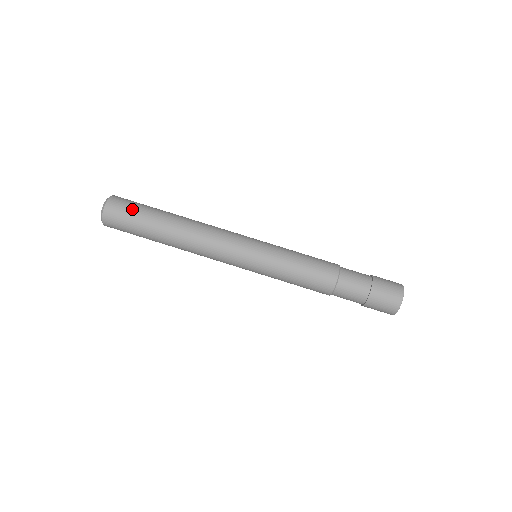
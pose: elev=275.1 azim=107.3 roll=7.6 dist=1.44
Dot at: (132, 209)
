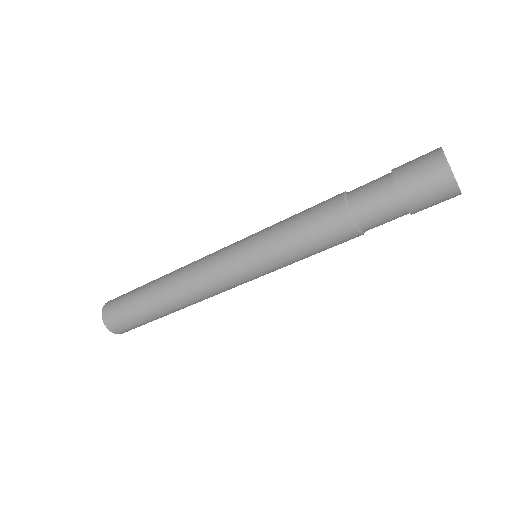
Dot at: (124, 313)
